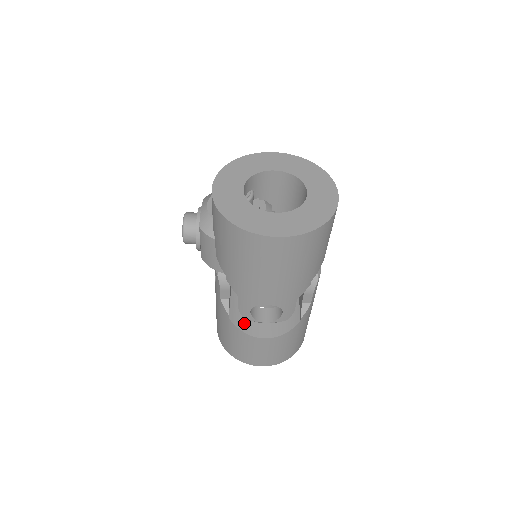
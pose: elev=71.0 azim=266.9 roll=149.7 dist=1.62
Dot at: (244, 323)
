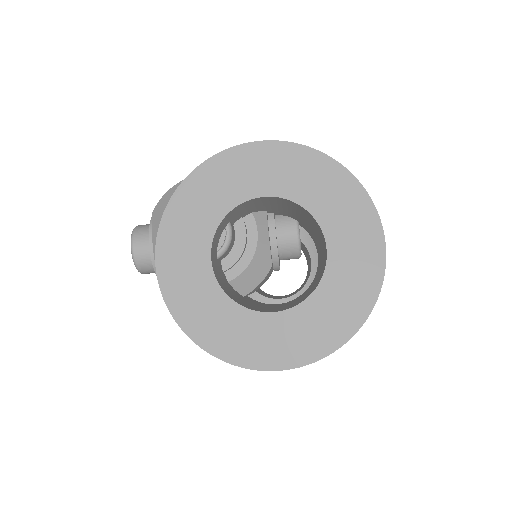
Dot at: occluded
